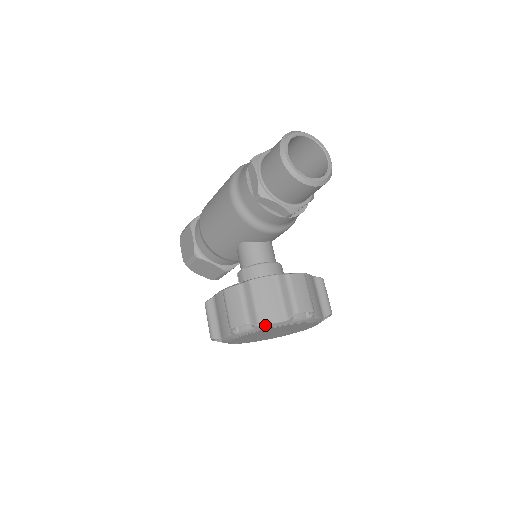
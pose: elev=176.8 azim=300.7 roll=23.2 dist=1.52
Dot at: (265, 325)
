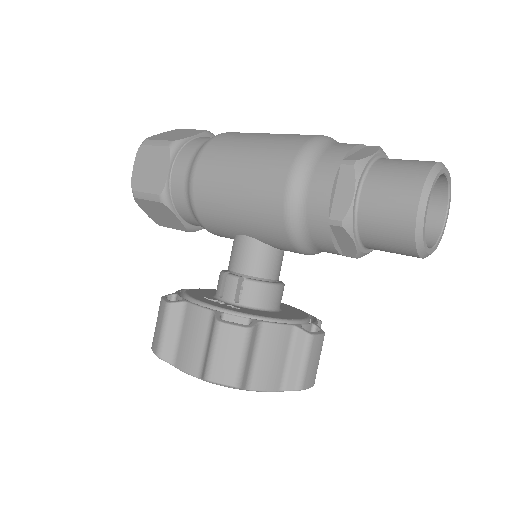
Dot at: (254, 390)
